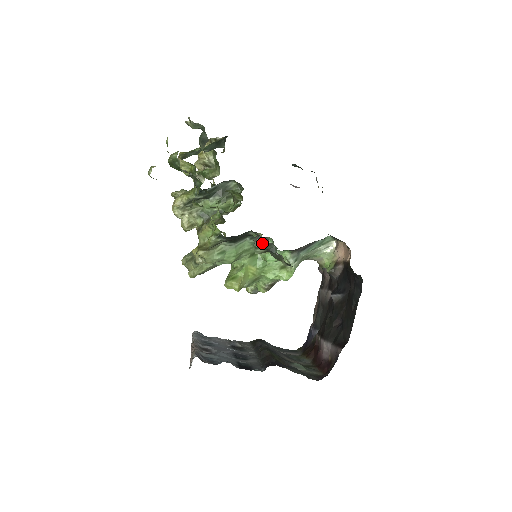
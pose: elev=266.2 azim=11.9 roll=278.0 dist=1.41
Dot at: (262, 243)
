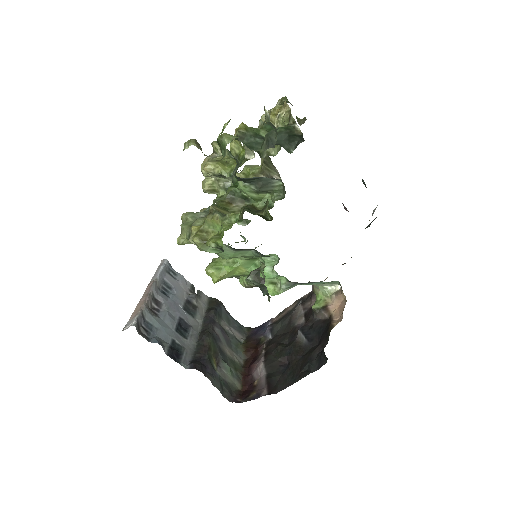
Dot at: (257, 281)
